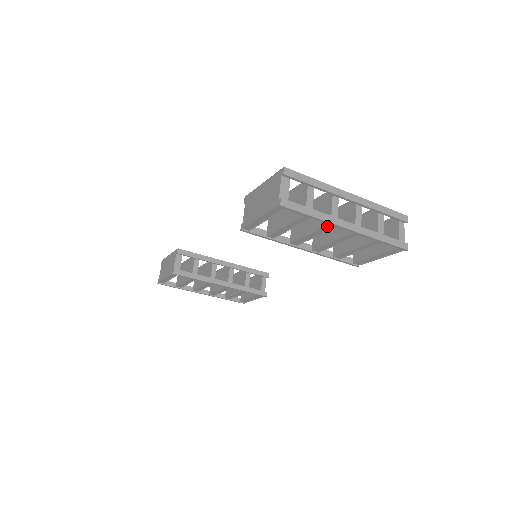
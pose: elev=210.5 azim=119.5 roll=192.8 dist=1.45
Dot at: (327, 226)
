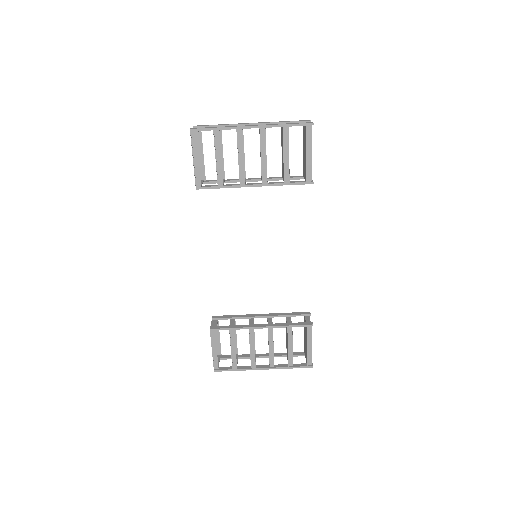
Dot at: (238, 136)
